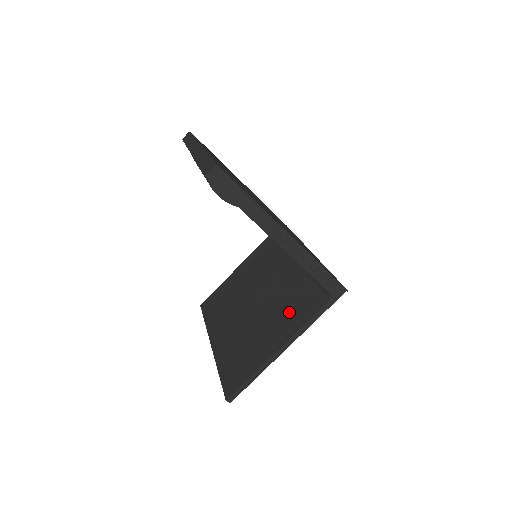
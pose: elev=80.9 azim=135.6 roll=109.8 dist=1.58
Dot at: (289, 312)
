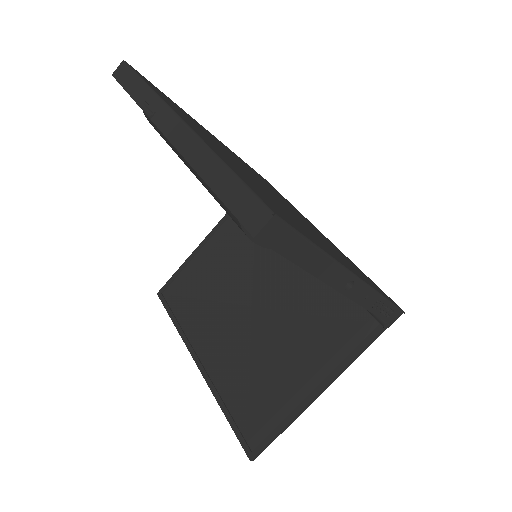
Dot at: (316, 335)
